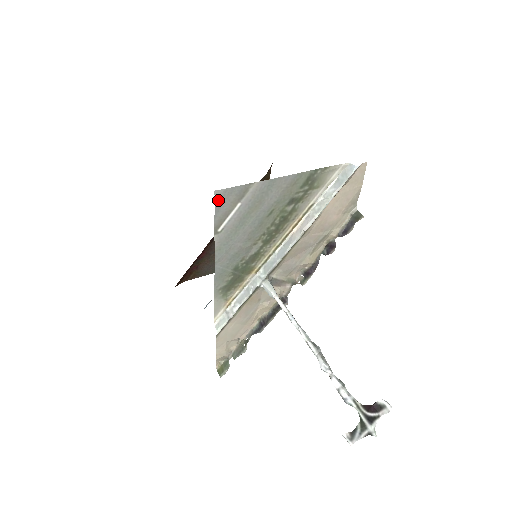
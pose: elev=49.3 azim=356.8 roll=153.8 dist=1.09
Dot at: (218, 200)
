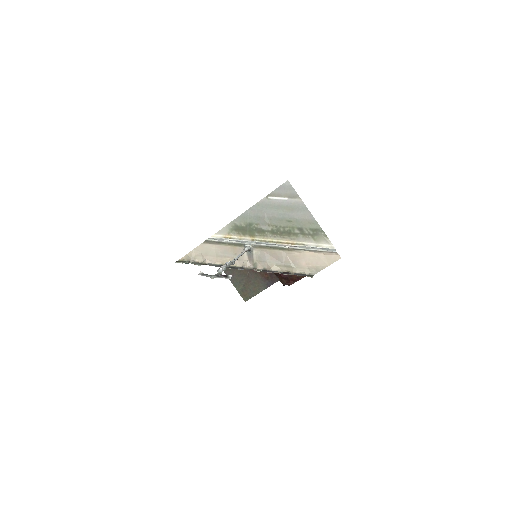
Dot at: (284, 185)
